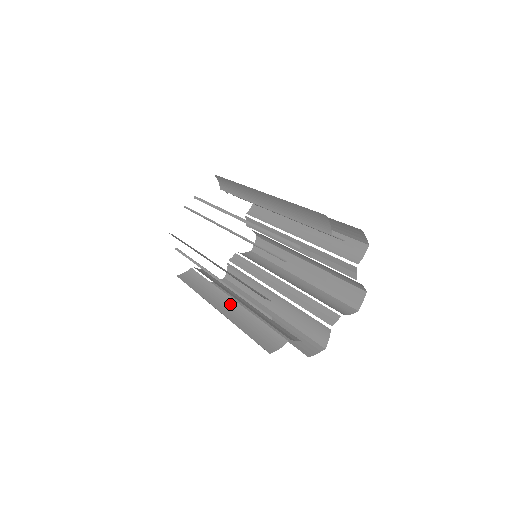
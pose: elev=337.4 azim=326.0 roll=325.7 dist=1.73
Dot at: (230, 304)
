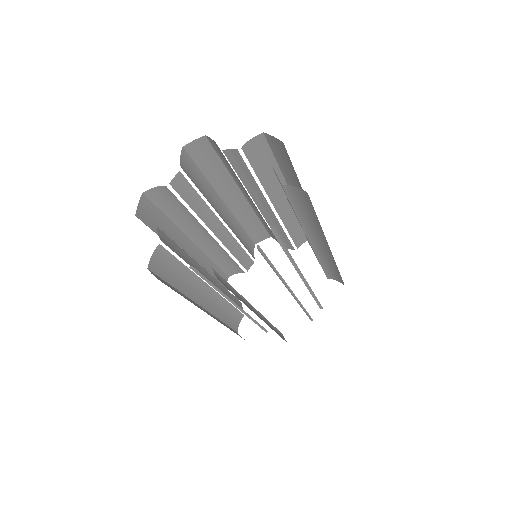
Dot at: occluded
